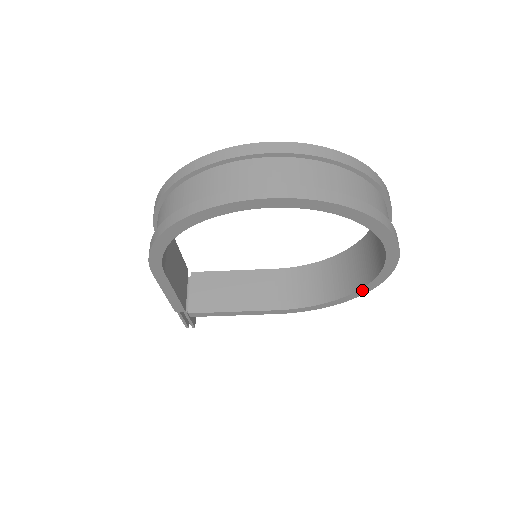
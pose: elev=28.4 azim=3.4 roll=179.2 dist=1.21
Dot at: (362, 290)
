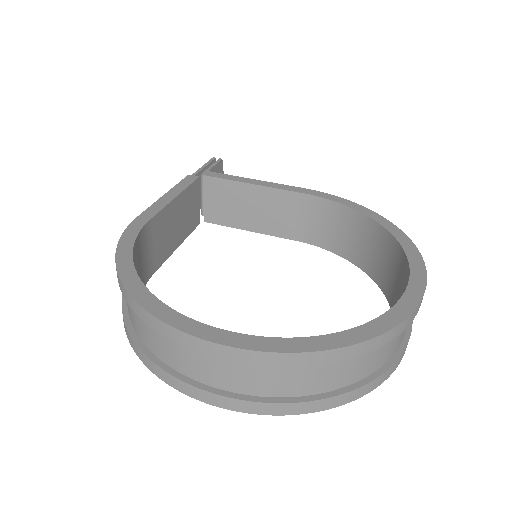
Dot at: occluded
